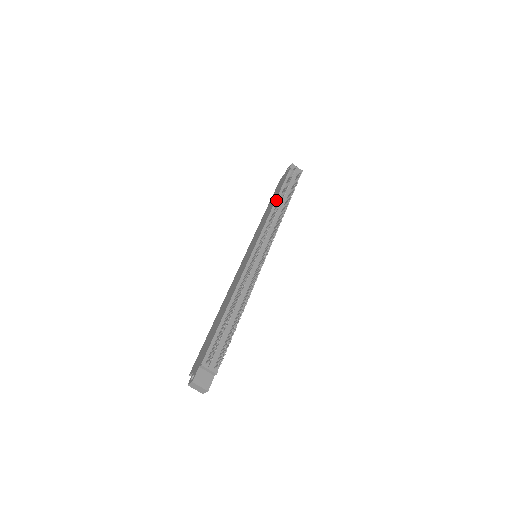
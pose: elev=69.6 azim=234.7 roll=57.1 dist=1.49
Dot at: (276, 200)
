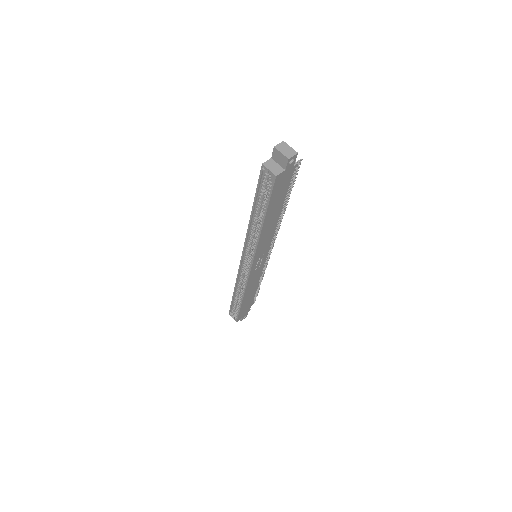
Dot at: occluded
